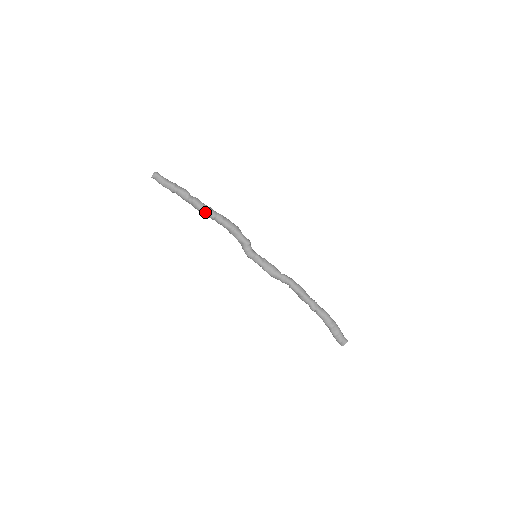
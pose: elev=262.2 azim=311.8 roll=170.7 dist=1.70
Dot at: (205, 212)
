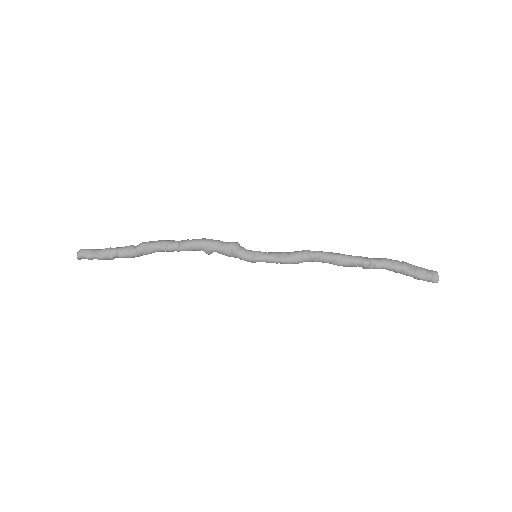
Dot at: (164, 245)
